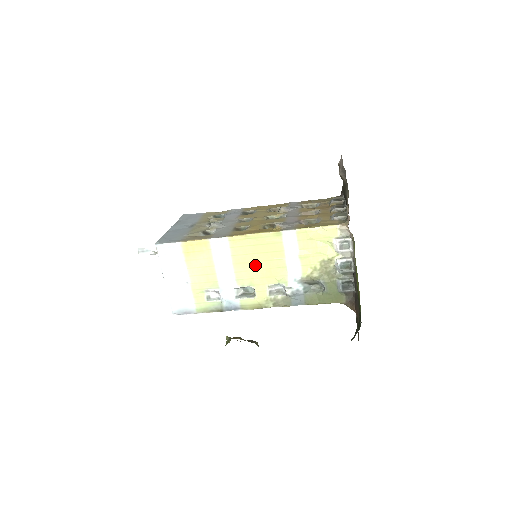
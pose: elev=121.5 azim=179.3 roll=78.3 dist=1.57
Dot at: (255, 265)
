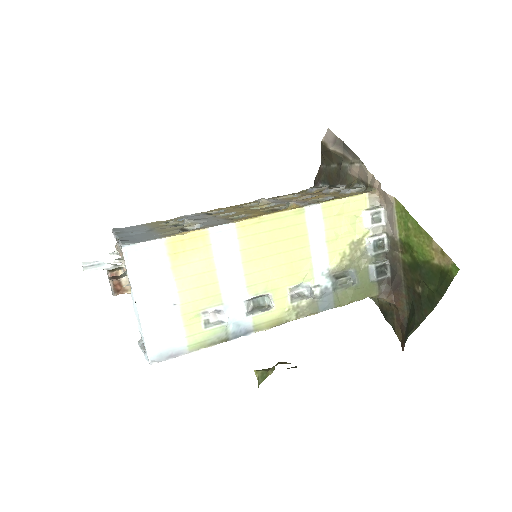
Dot at: (272, 260)
